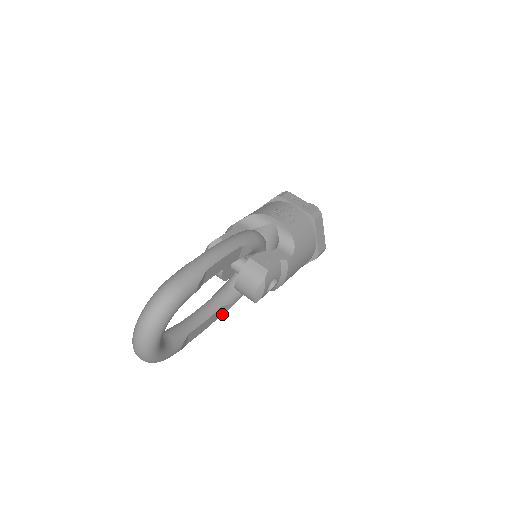
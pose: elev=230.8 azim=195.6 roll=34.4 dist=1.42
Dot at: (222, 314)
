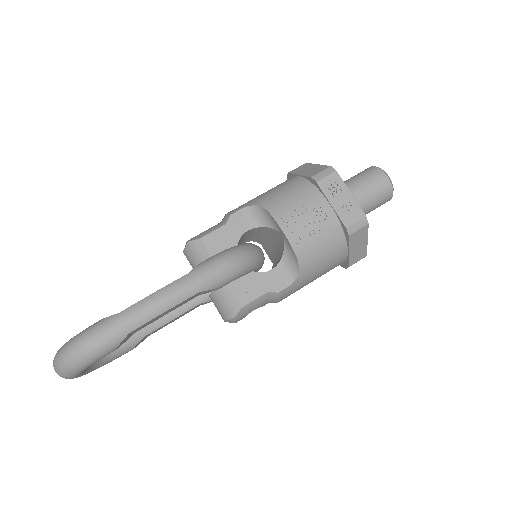
Dot at: occluded
